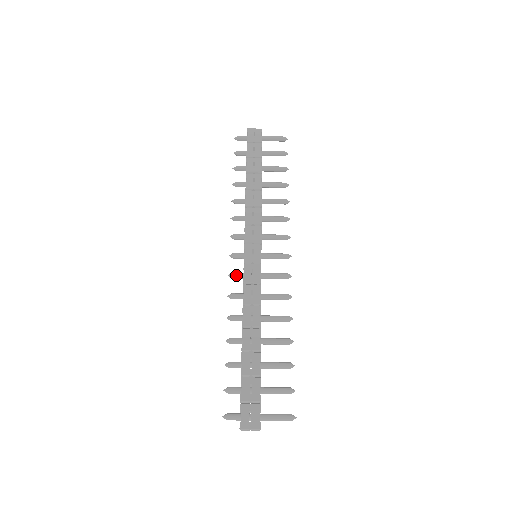
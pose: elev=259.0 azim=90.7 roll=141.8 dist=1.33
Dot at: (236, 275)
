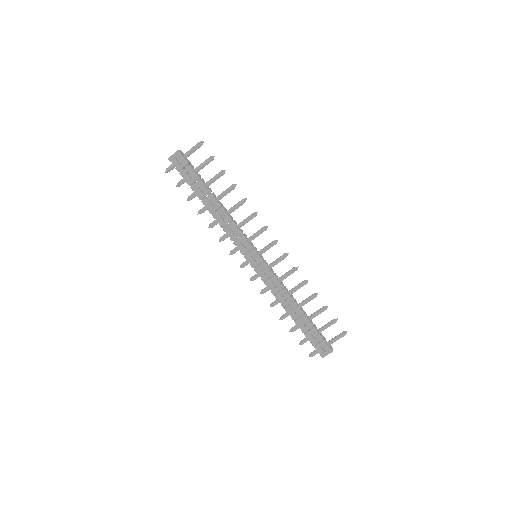
Dot at: (255, 279)
